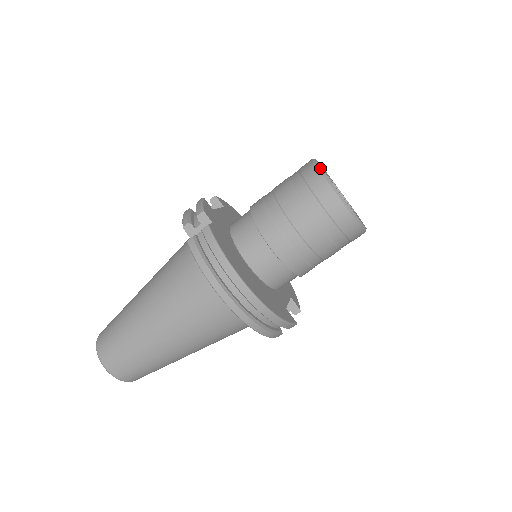
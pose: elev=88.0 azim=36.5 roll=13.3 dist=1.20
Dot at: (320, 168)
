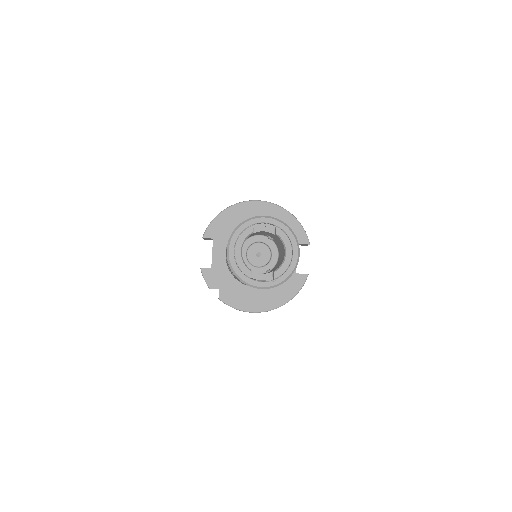
Dot at: (236, 276)
